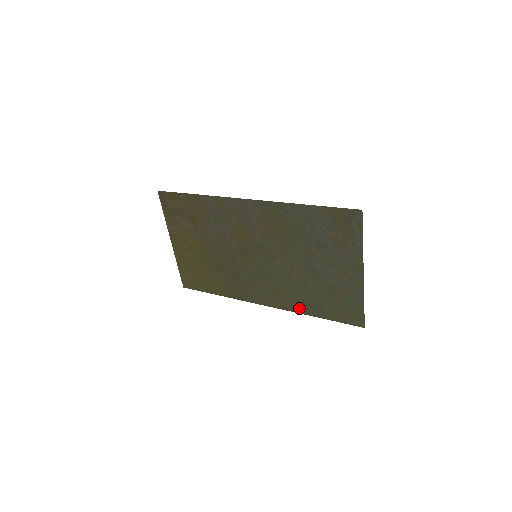
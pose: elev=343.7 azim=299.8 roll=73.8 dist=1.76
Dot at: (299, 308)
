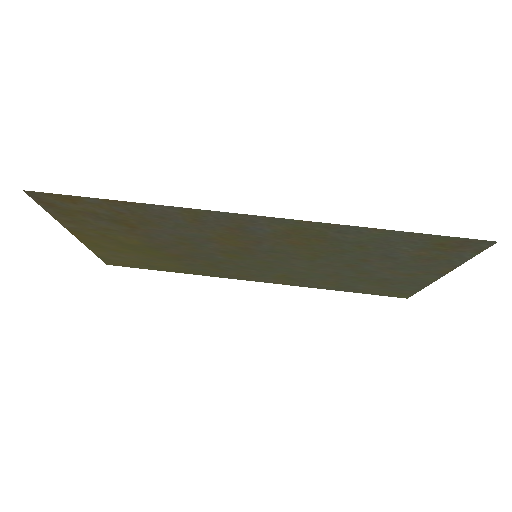
Dot at: (314, 286)
